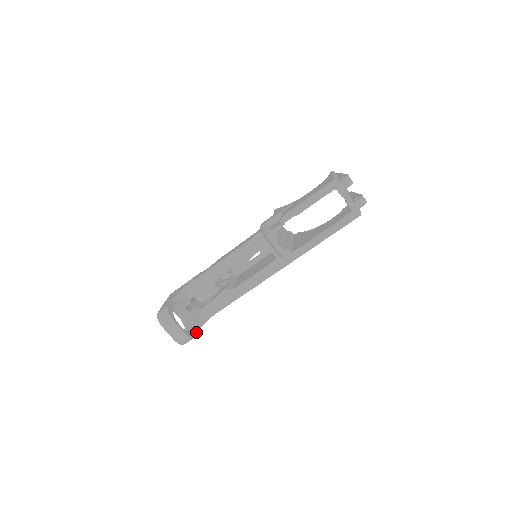
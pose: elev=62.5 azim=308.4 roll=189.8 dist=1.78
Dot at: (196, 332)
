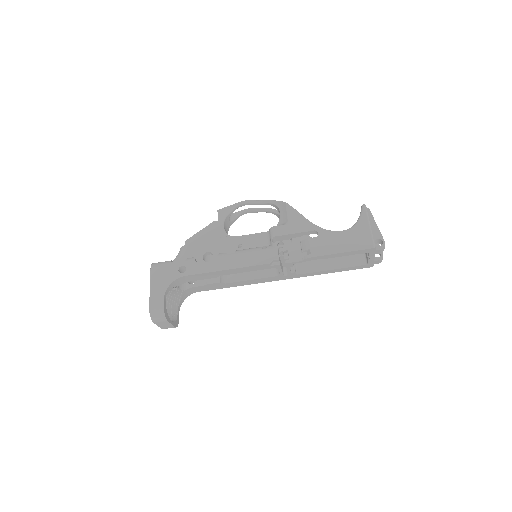
Dot at: (178, 313)
